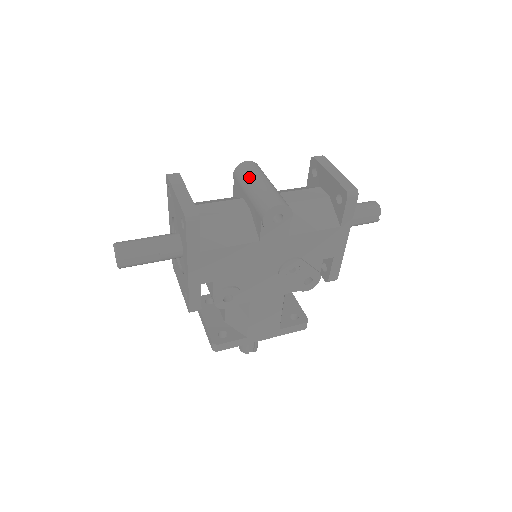
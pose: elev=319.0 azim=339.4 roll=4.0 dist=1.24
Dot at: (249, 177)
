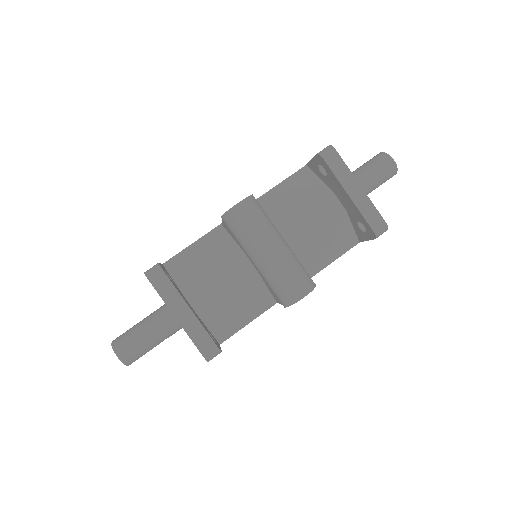
Dot at: (251, 241)
